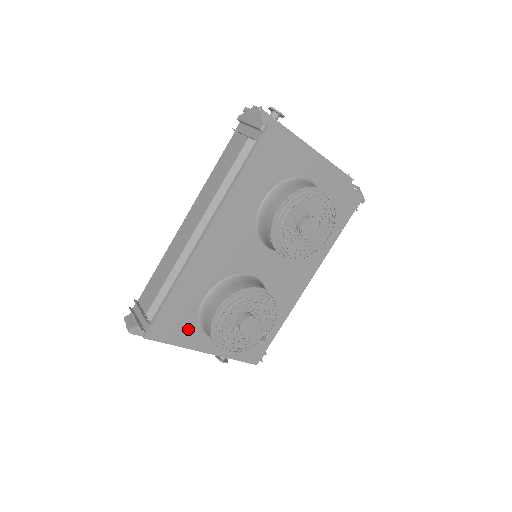
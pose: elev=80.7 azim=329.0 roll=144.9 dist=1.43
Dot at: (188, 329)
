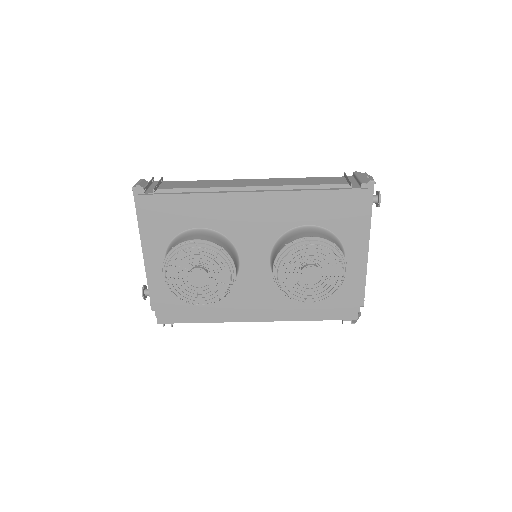
Dot at: (164, 231)
